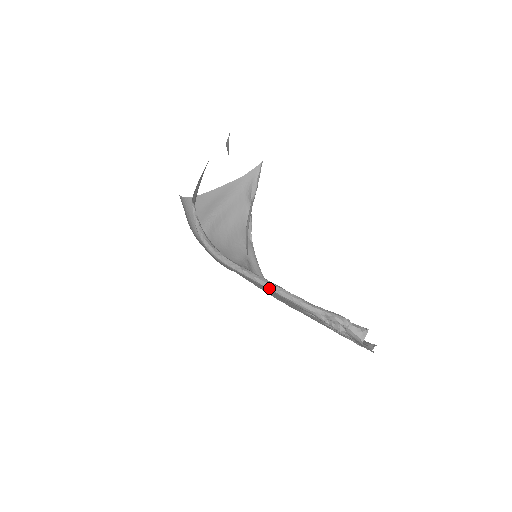
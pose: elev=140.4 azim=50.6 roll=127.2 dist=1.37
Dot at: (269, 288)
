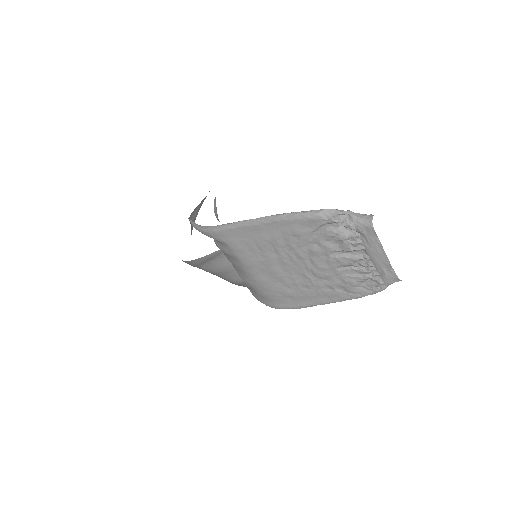
Dot at: (270, 218)
